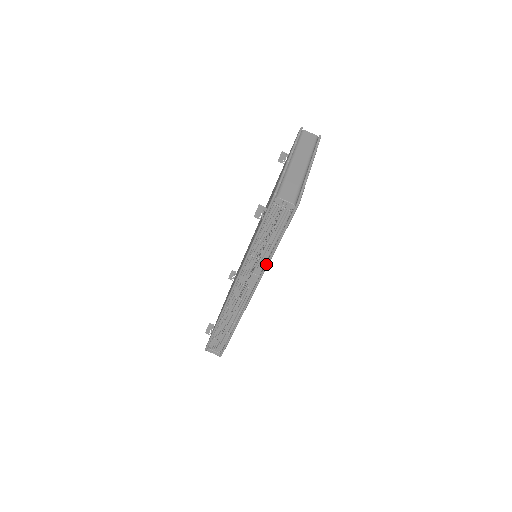
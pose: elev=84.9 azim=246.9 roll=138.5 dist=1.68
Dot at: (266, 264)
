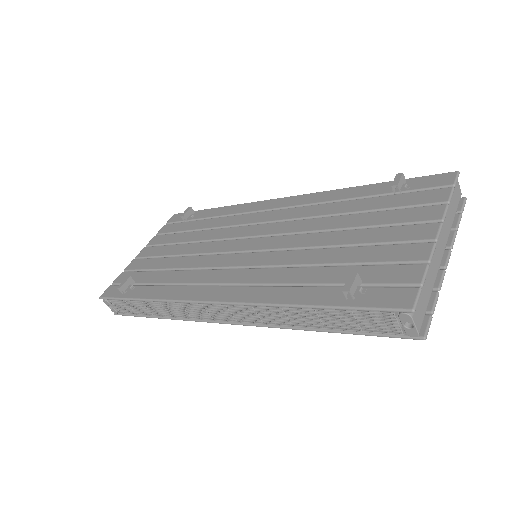
Dot at: (290, 327)
